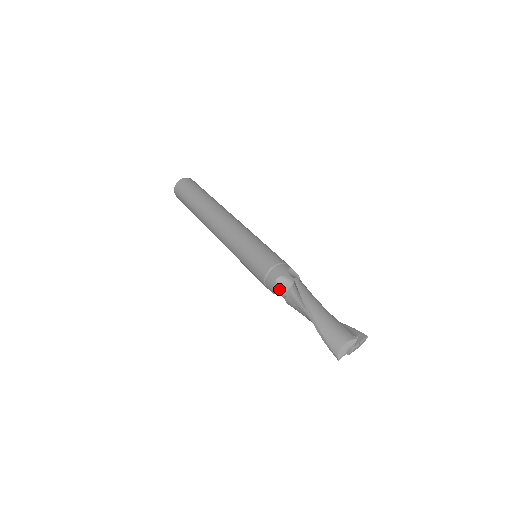
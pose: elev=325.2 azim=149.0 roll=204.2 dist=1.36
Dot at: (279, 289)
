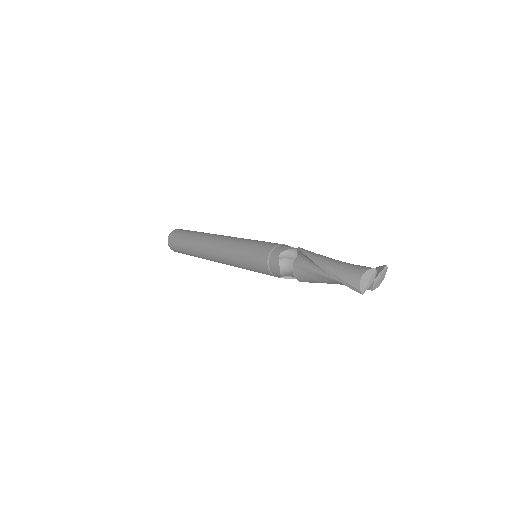
Dot at: (284, 265)
